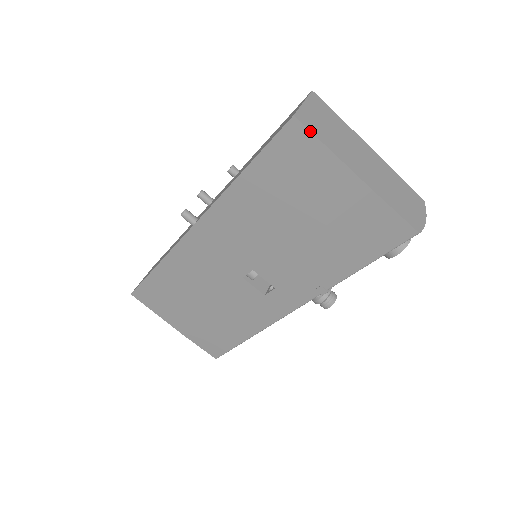
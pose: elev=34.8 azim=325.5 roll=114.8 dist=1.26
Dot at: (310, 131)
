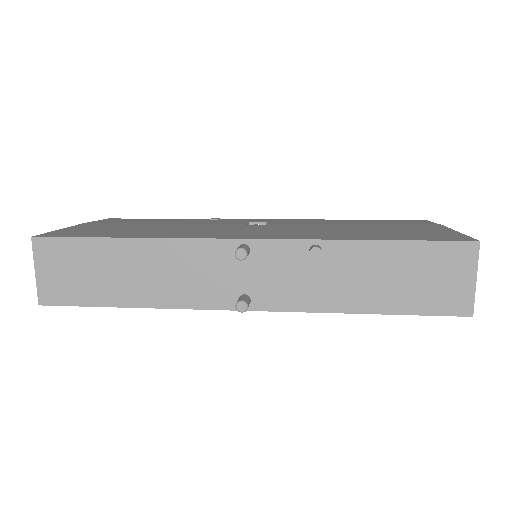
Dot at: occluded
